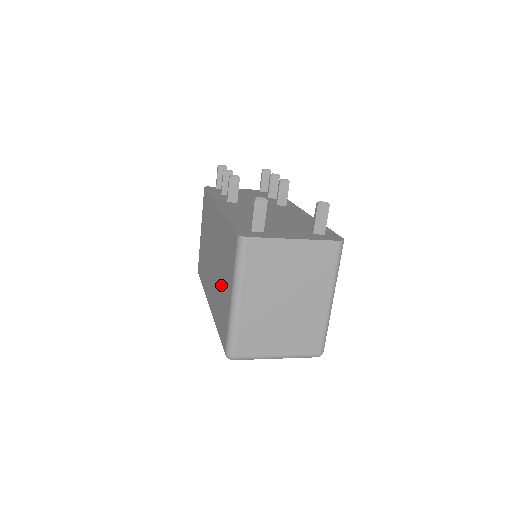
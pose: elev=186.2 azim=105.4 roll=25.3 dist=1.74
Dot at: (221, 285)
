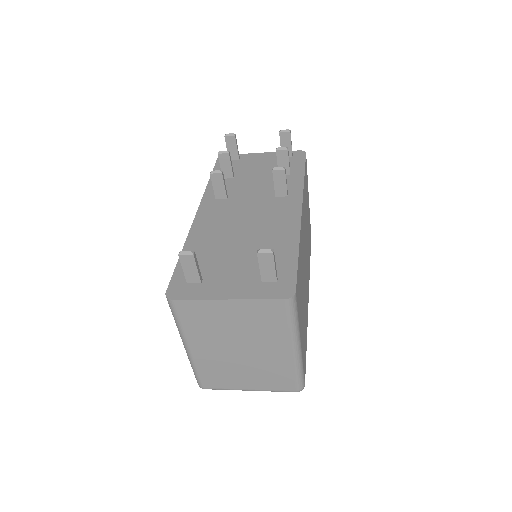
Dot at: occluded
